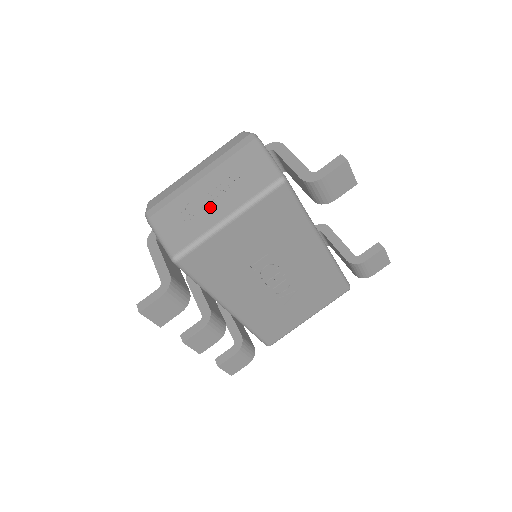
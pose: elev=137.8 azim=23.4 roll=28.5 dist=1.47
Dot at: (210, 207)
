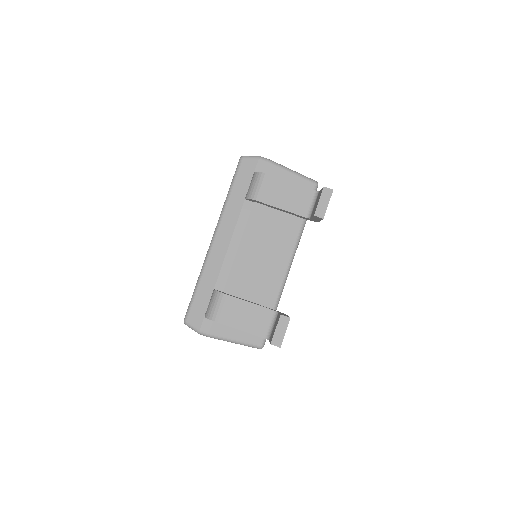
Dot at: occluded
